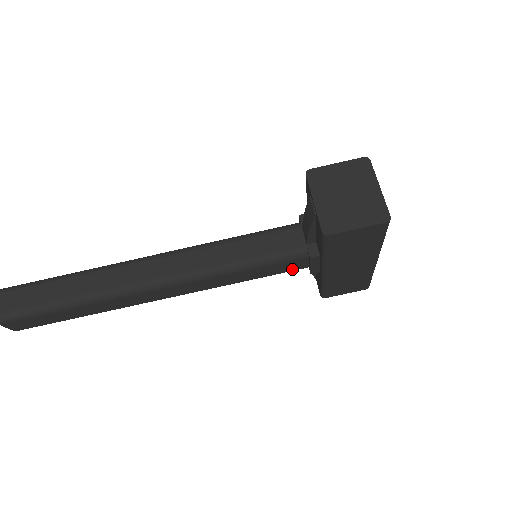
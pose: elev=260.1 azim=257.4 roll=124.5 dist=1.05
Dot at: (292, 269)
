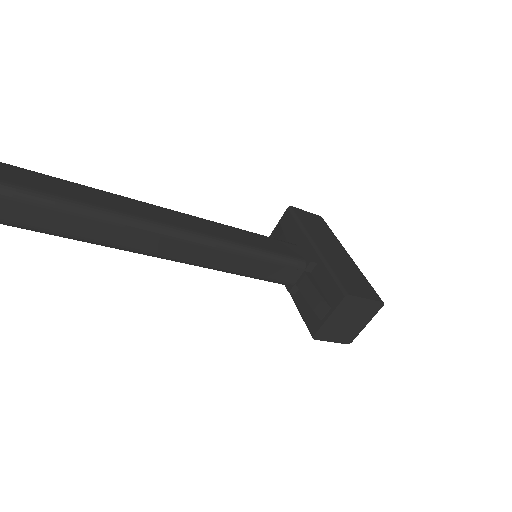
Dot at: occluded
